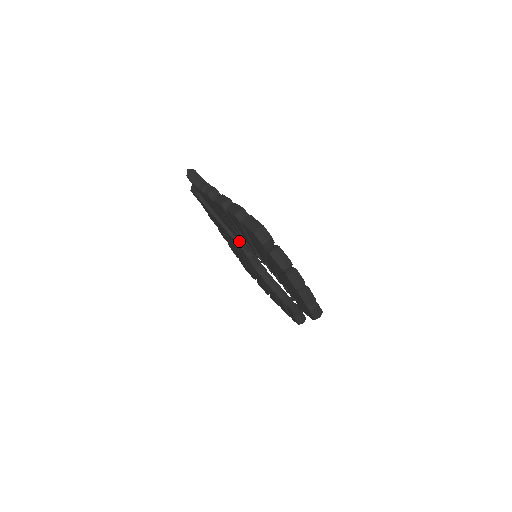
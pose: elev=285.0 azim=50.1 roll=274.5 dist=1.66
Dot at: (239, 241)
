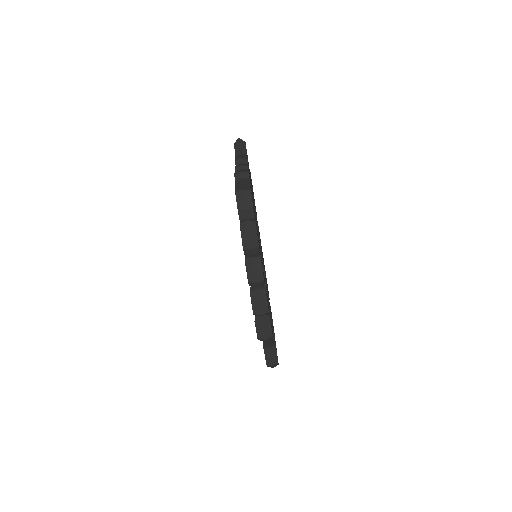
Dot at: occluded
